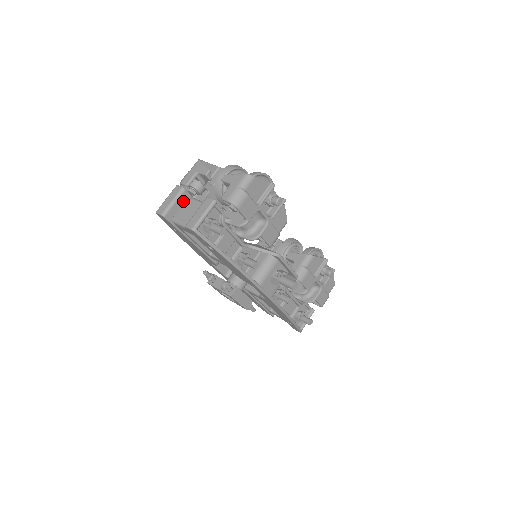
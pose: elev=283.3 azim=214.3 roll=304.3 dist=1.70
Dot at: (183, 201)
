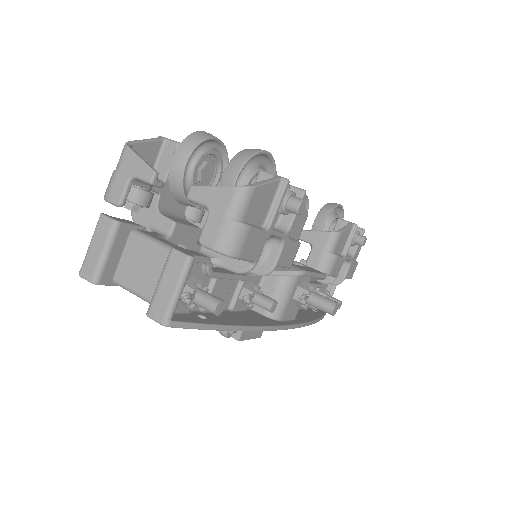
Dot at: (123, 242)
